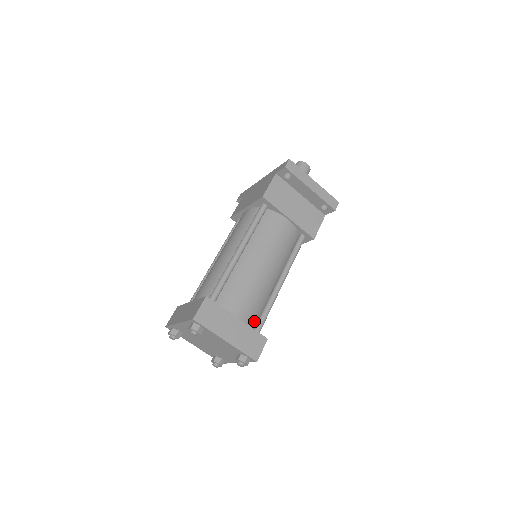
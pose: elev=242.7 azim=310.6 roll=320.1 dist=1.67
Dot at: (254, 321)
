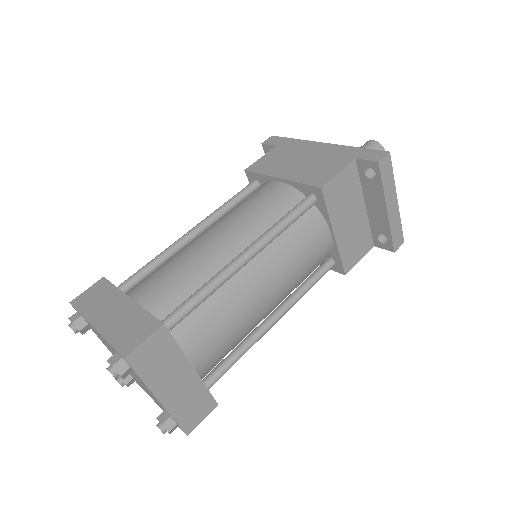
Dot at: (211, 368)
